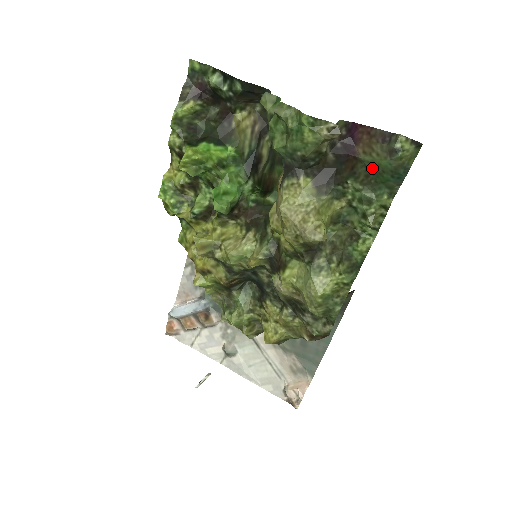
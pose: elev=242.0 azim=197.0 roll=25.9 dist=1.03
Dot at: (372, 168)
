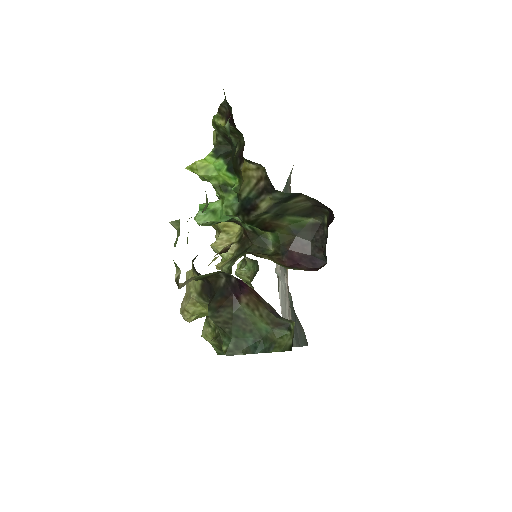
Dot at: (242, 320)
